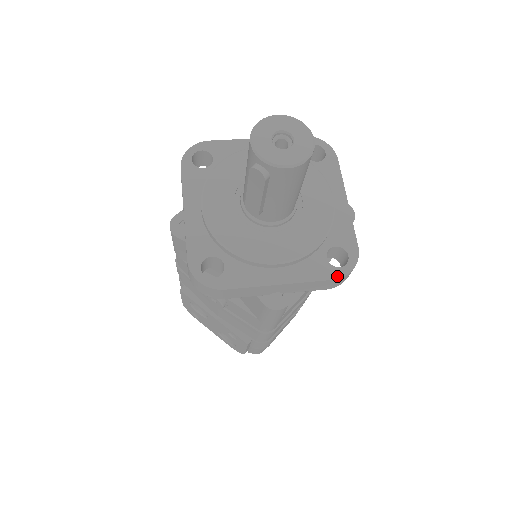
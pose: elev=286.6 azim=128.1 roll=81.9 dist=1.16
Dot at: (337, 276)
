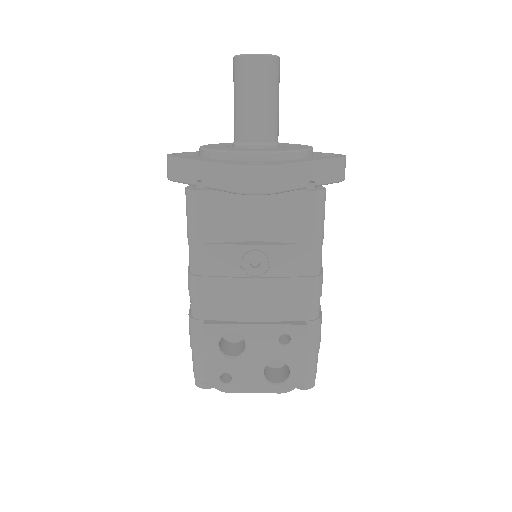
Dot at: (341, 157)
